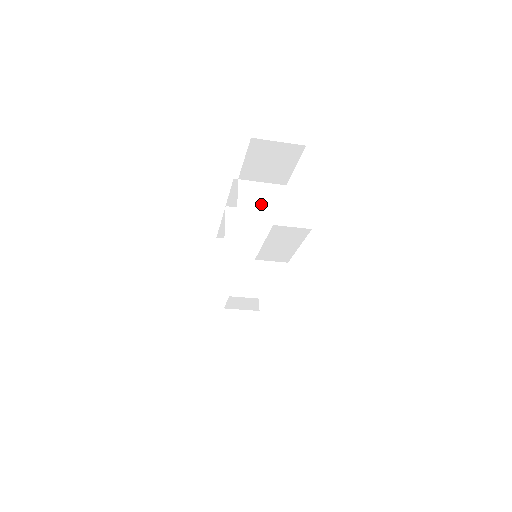
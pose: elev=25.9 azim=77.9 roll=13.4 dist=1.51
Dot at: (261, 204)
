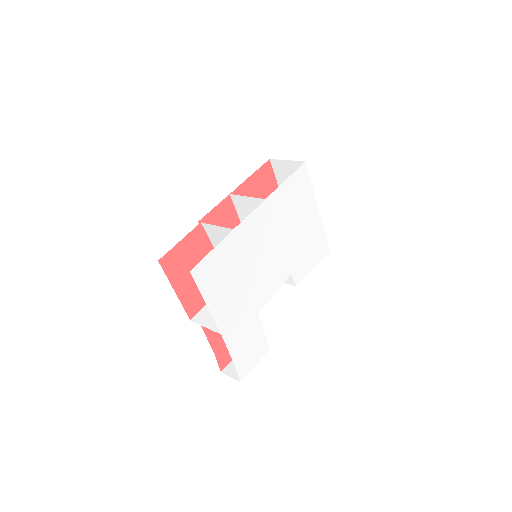
Dot at: occluded
